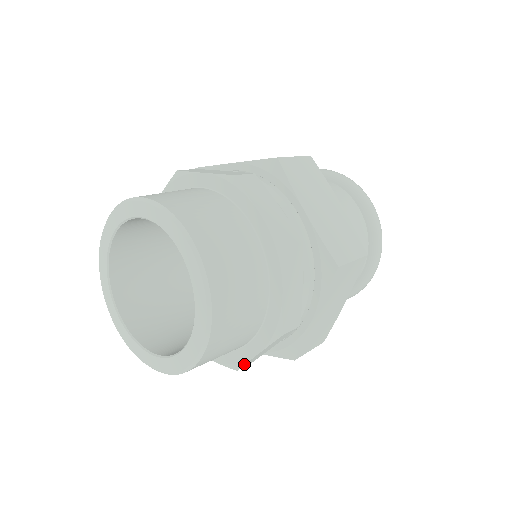
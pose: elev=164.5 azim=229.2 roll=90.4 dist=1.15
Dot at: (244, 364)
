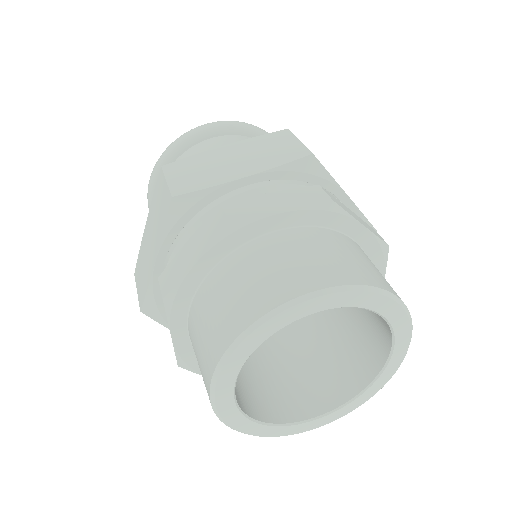
Dot at: occluded
